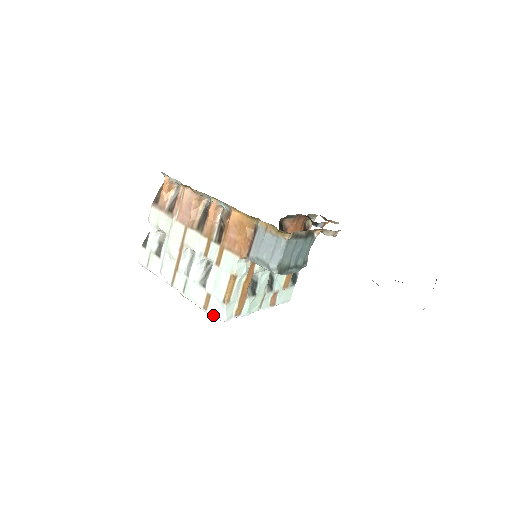
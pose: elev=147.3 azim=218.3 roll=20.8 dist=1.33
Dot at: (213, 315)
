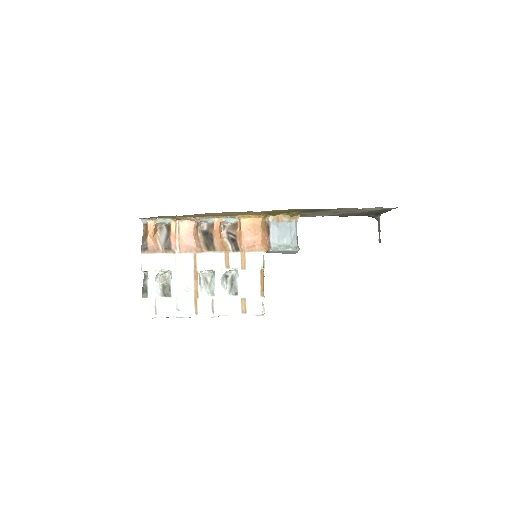
Dot at: (255, 313)
